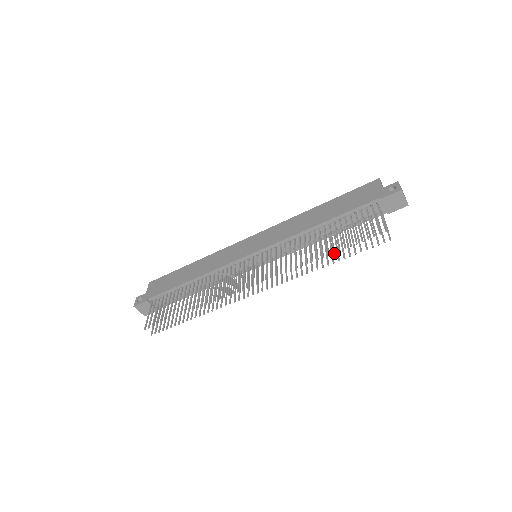
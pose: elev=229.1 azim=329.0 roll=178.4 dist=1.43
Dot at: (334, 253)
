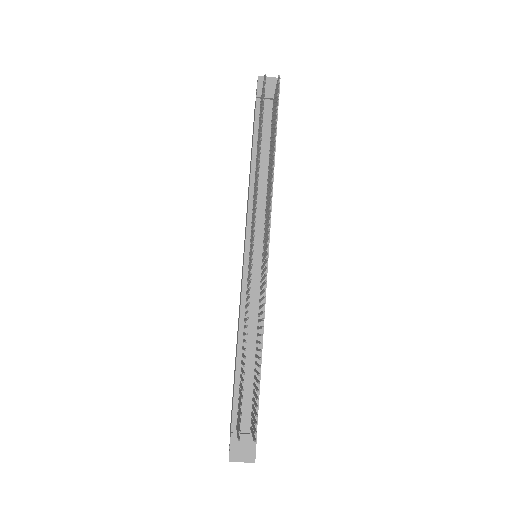
Dot at: (261, 132)
